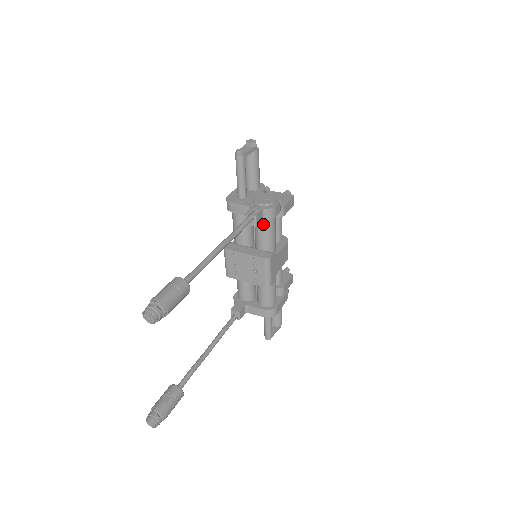
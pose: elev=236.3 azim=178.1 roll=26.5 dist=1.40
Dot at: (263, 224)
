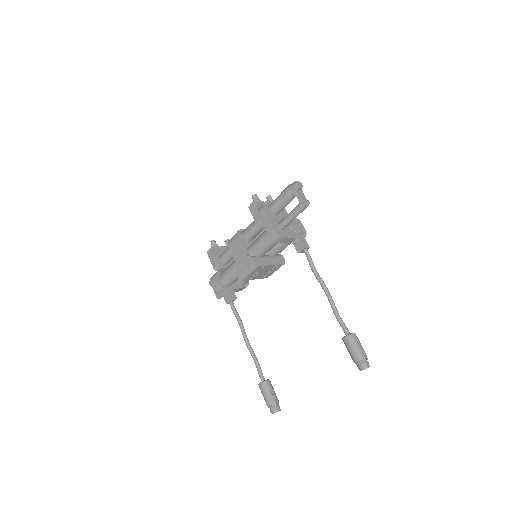
Dot at: occluded
